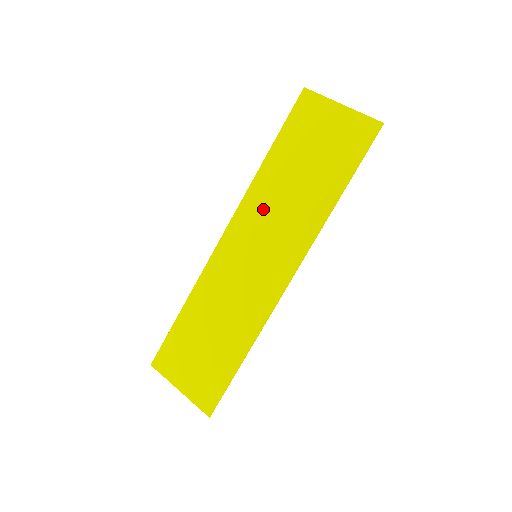
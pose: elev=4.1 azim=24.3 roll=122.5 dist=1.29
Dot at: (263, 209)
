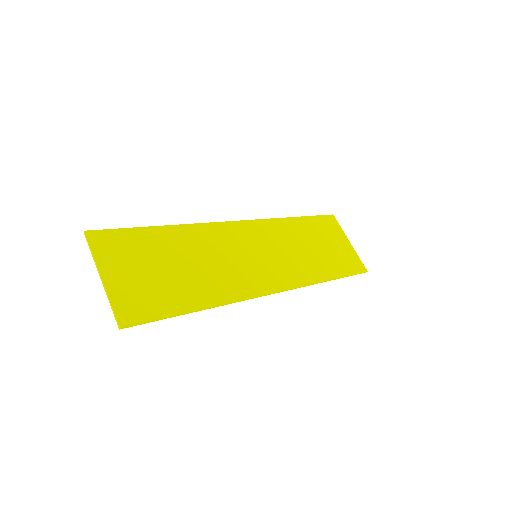
Dot at: (278, 238)
